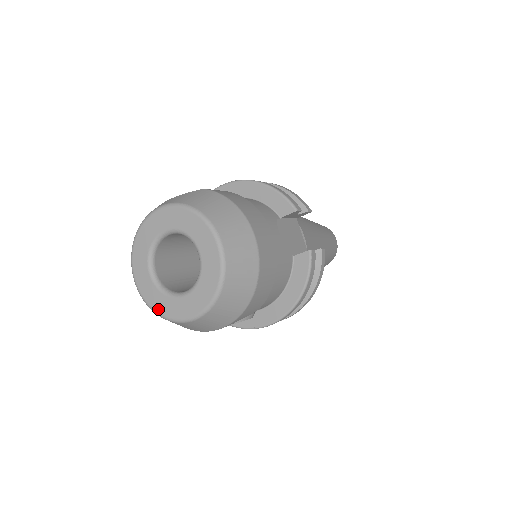
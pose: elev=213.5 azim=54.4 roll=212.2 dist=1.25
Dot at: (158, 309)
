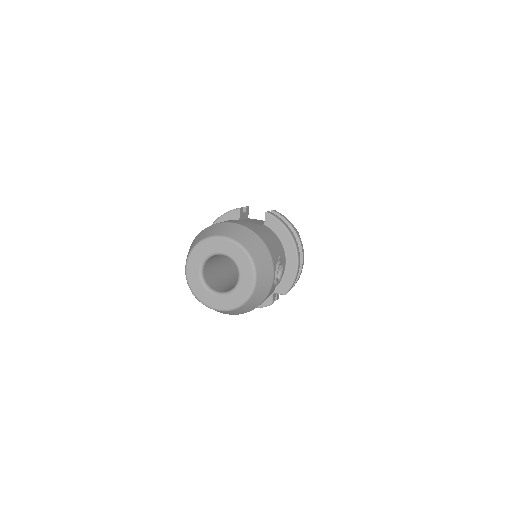
Dot at: (239, 302)
